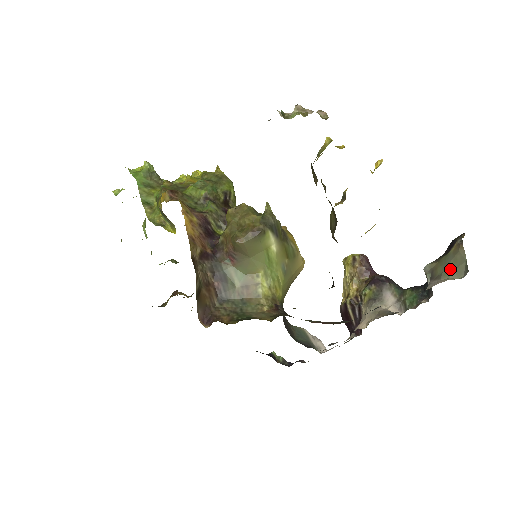
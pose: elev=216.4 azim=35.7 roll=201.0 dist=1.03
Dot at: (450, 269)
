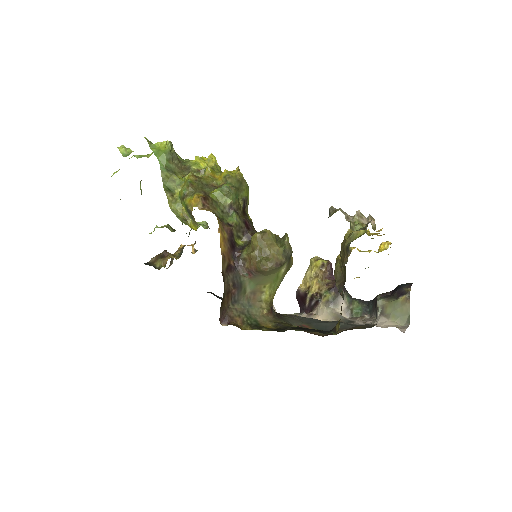
Dot at: (397, 314)
